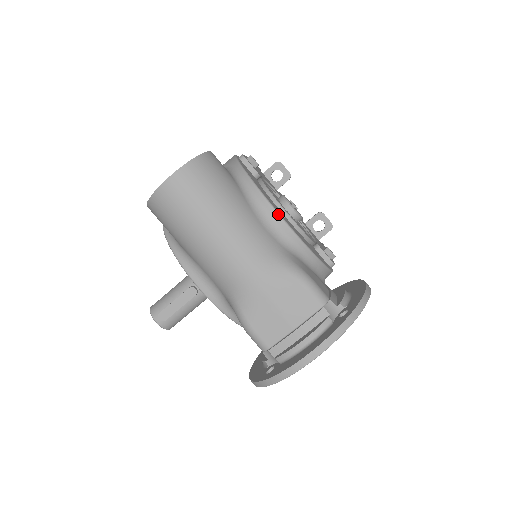
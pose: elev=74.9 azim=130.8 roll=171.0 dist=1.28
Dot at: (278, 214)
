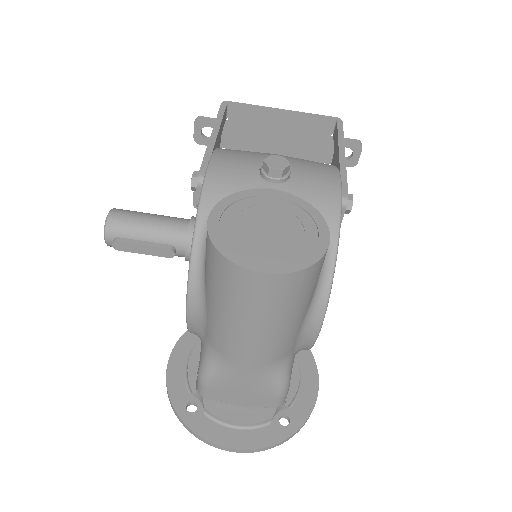
Dot at: (320, 330)
